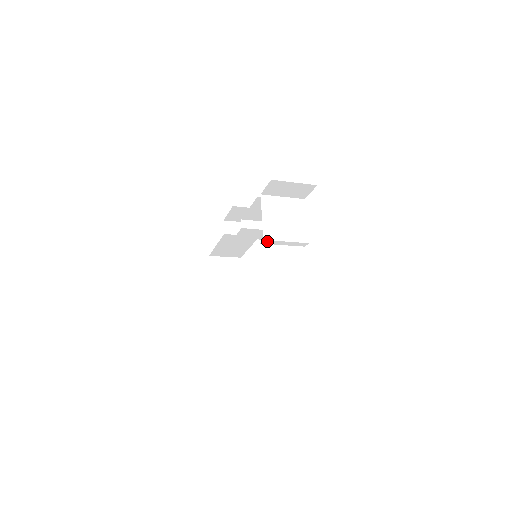
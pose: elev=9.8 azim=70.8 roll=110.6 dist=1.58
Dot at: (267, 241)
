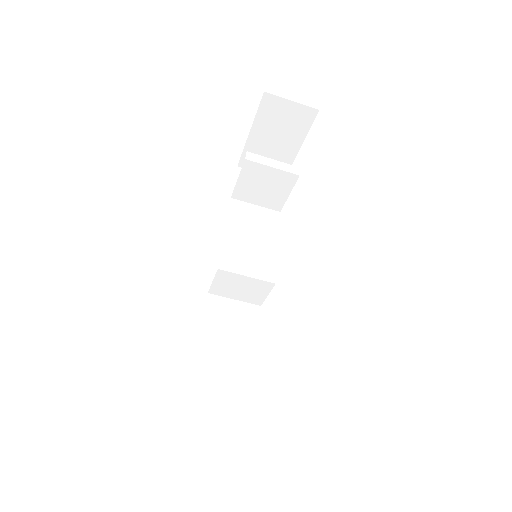
Dot at: (251, 156)
